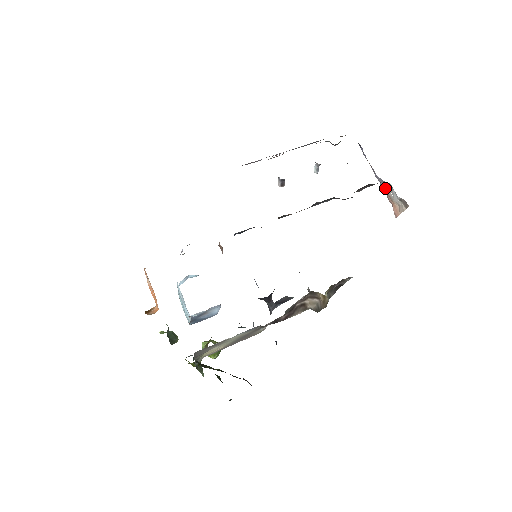
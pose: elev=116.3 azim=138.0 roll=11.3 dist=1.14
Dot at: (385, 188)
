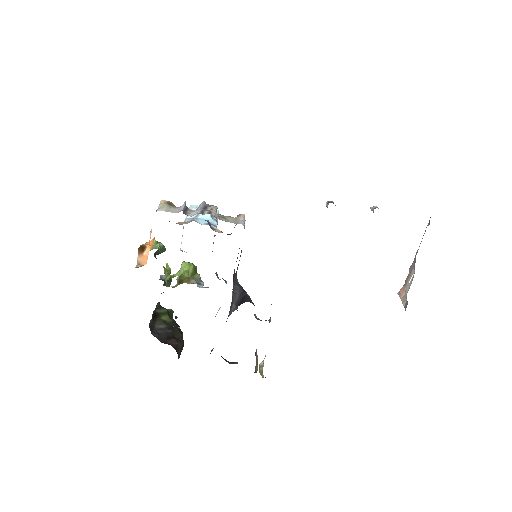
Dot at: (412, 271)
